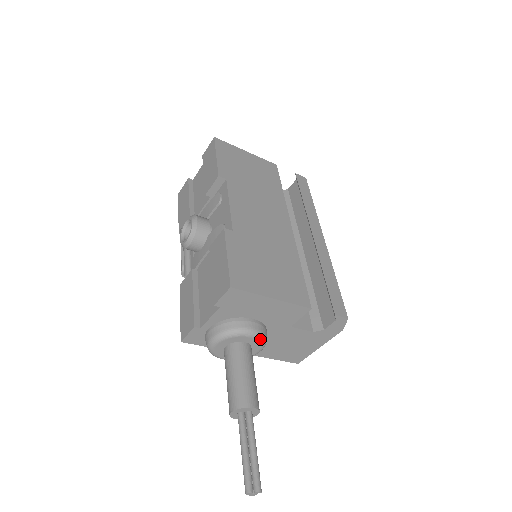
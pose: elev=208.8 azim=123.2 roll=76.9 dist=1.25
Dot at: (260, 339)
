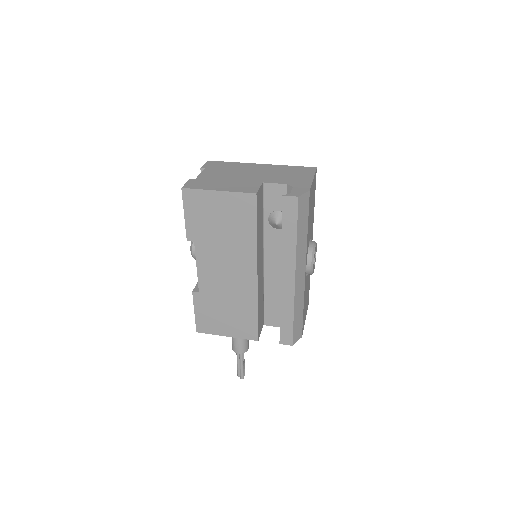
Dot at: occluded
